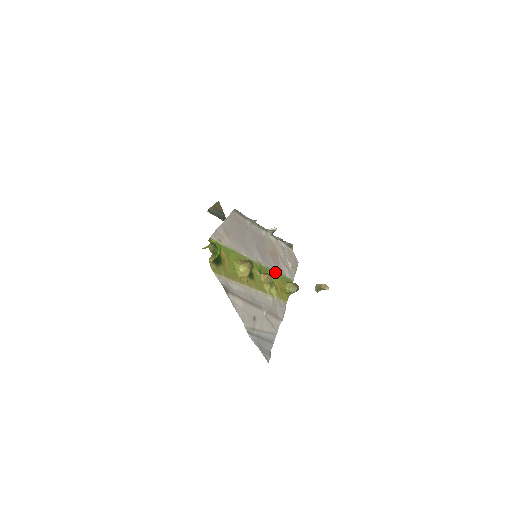
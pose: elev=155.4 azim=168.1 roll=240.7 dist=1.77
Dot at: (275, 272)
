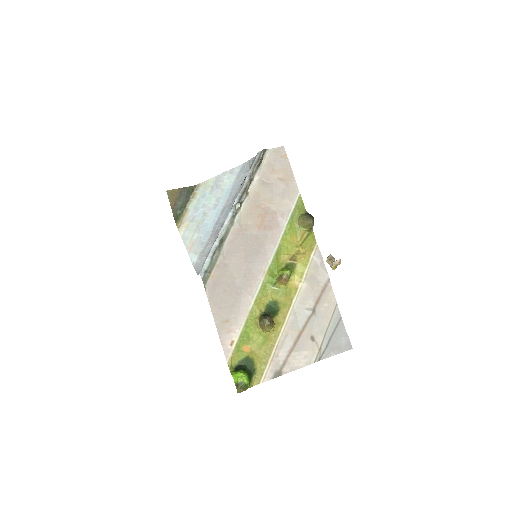
Dot at: (282, 239)
